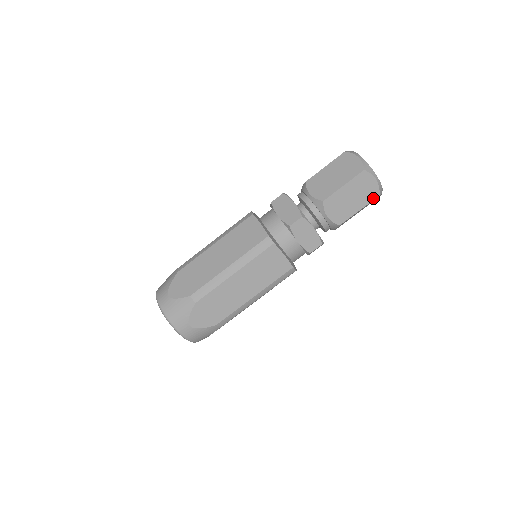
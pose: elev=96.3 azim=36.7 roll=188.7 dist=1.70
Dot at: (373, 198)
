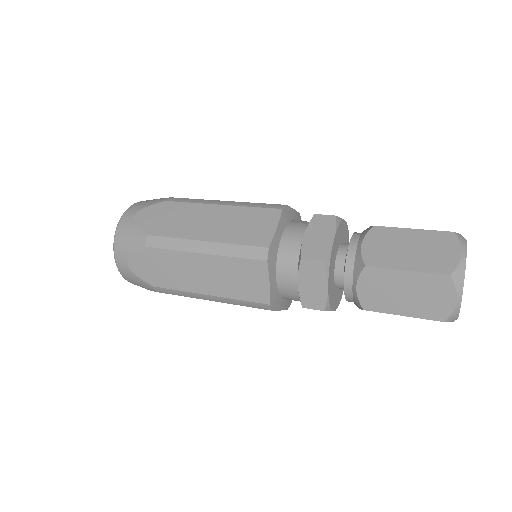
Dot at: (433, 317)
